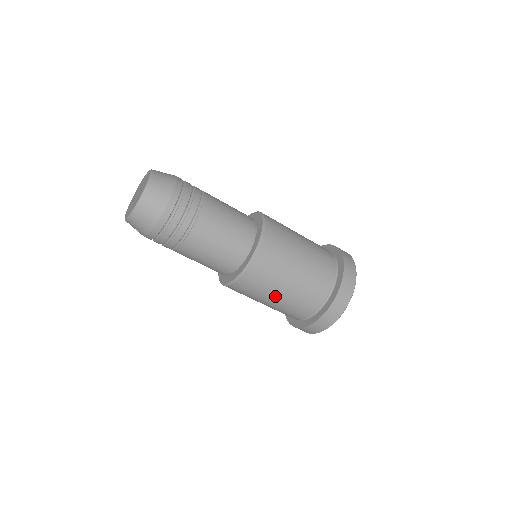
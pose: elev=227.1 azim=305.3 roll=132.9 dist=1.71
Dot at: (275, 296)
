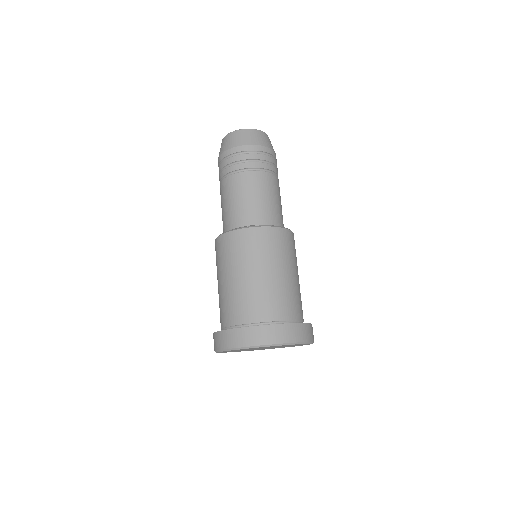
Dot at: (240, 273)
